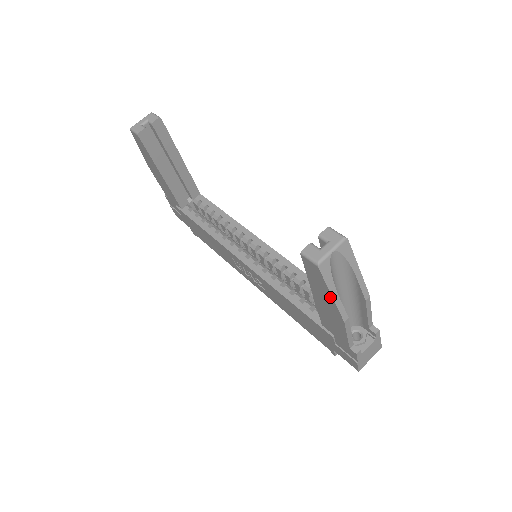
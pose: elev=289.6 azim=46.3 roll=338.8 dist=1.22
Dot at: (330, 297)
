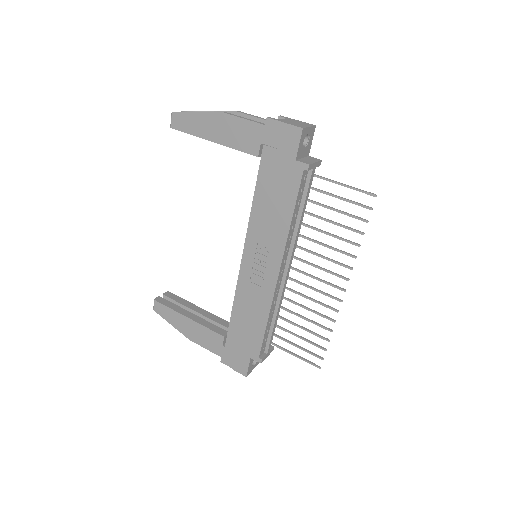
Dot at: (199, 115)
